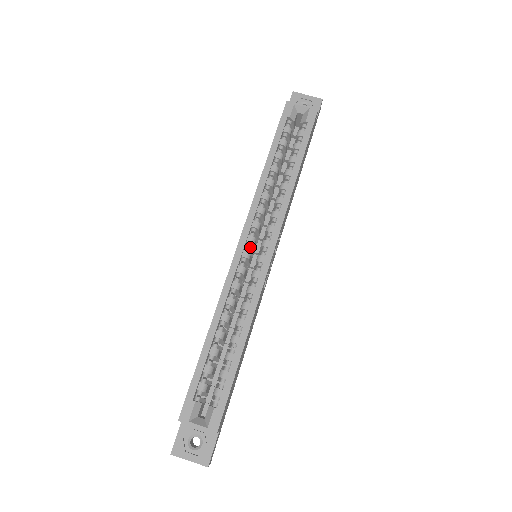
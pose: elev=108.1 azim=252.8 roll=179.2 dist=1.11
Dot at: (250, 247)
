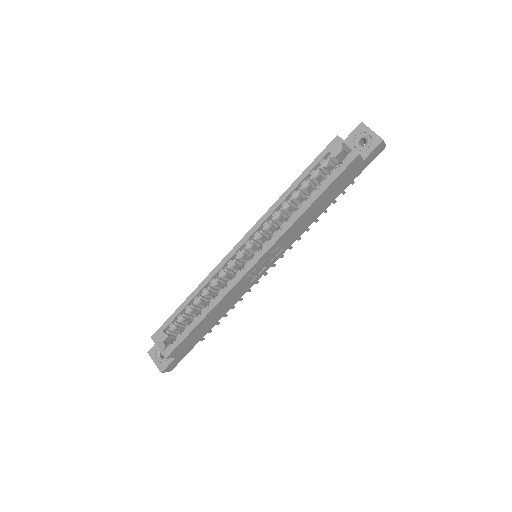
Dot at: (247, 249)
